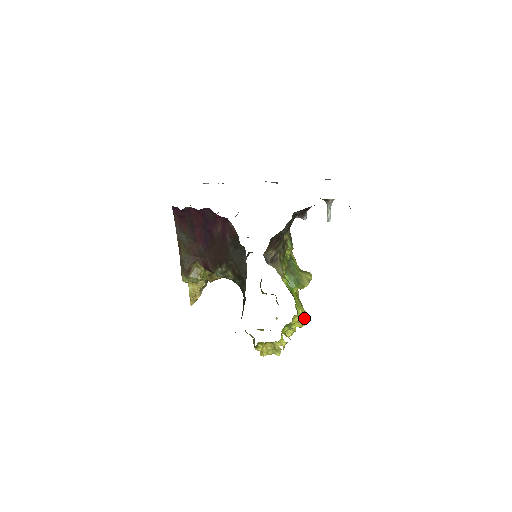
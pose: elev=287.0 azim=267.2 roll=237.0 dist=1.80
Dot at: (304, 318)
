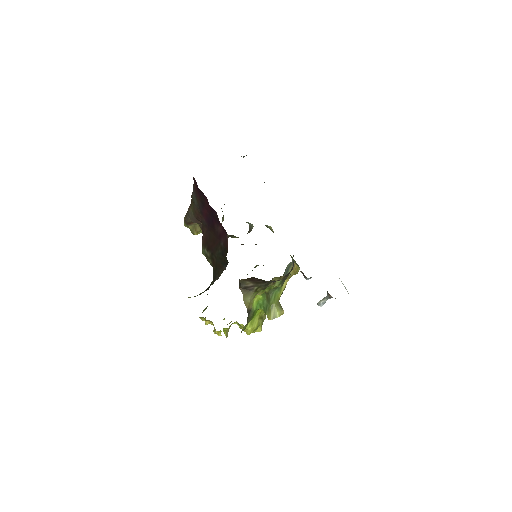
Dot at: (253, 331)
